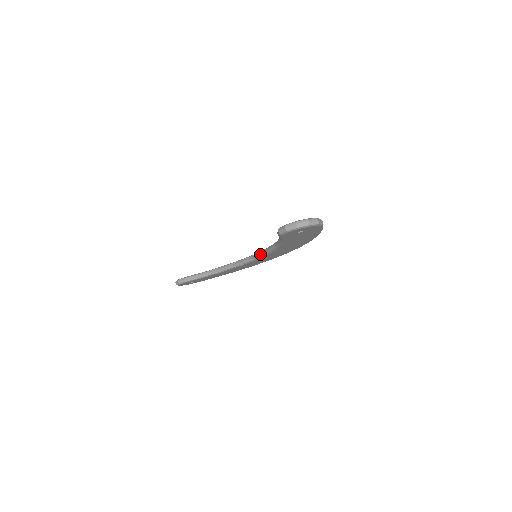
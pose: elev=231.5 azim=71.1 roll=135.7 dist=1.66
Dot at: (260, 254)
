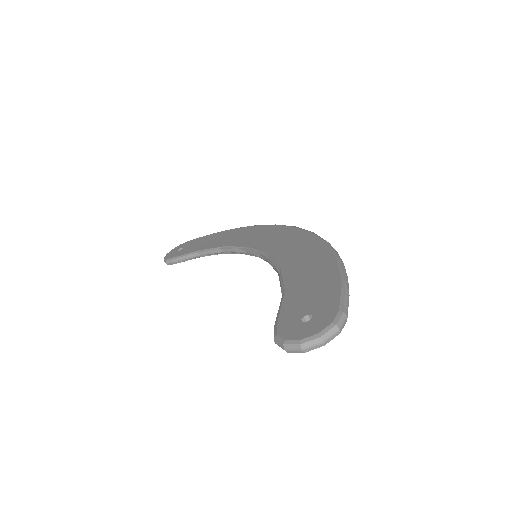
Dot at: (261, 258)
